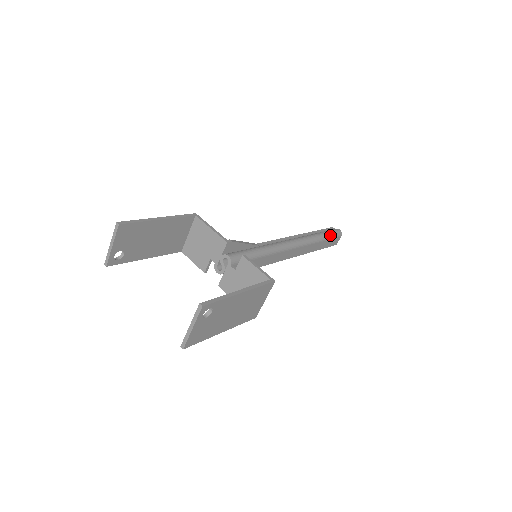
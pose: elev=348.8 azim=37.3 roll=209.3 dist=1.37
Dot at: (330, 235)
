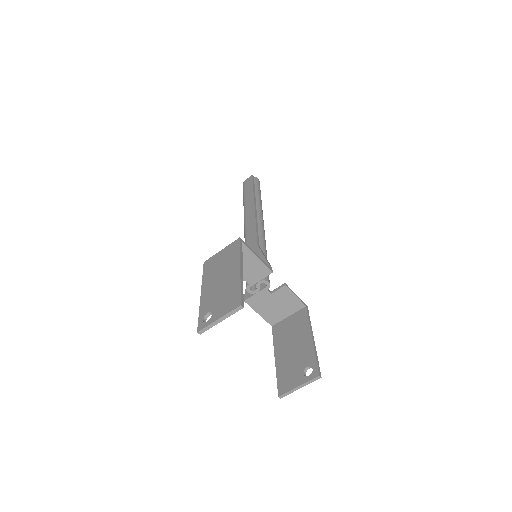
Dot at: (260, 192)
